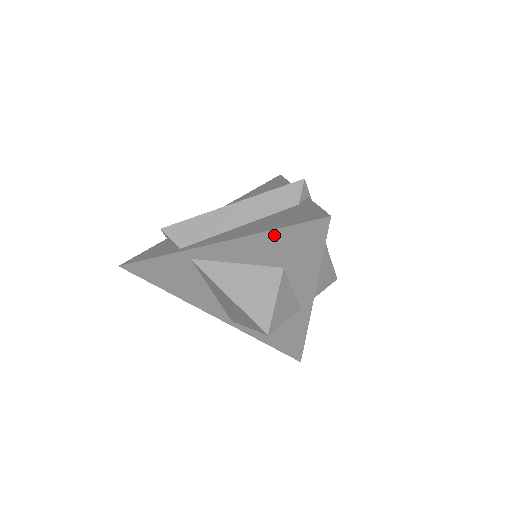
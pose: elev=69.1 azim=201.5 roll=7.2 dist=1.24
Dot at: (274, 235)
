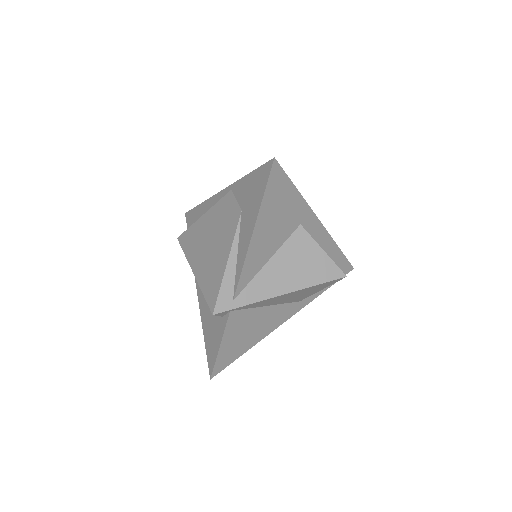
Dot at: occluded
